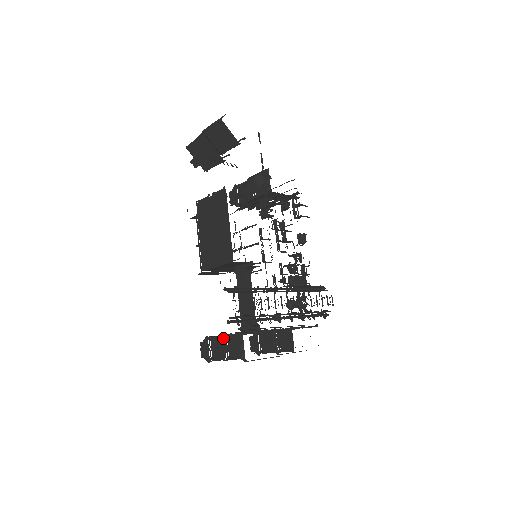
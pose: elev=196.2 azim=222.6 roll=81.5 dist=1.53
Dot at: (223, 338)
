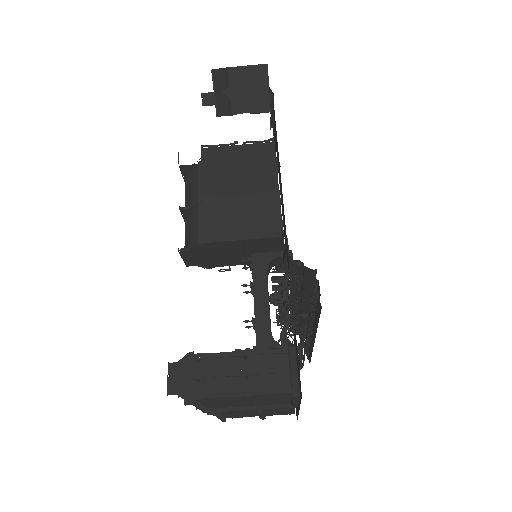
Dot at: (238, 356)
